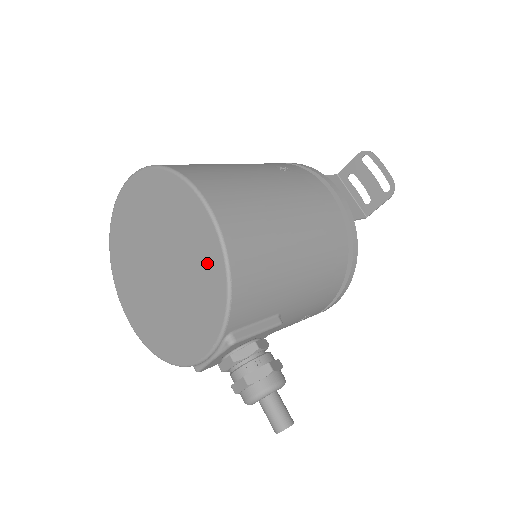
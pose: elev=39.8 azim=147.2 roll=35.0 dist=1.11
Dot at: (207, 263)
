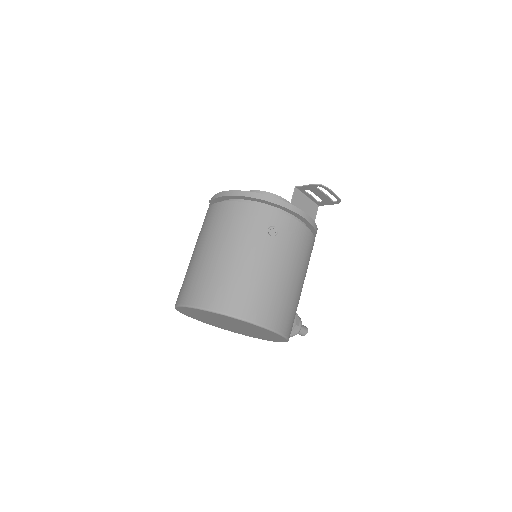
Dot at: (273, 336)
